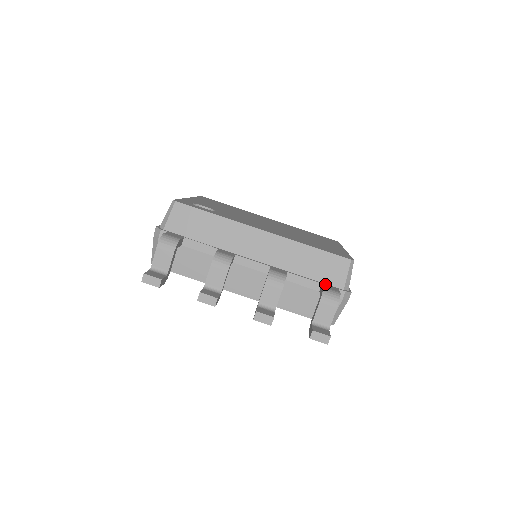
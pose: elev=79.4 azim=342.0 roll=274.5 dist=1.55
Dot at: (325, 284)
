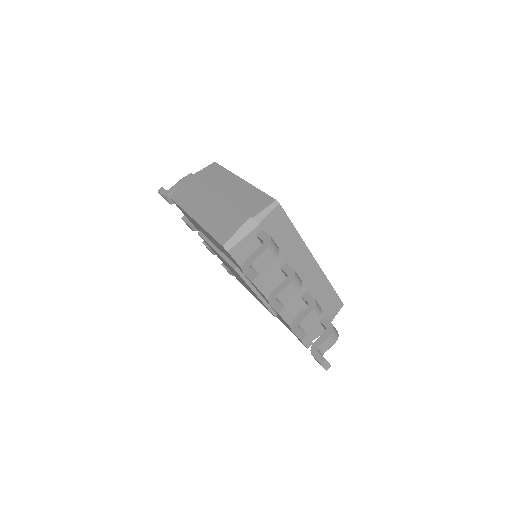
Dot at: (325, 317)
